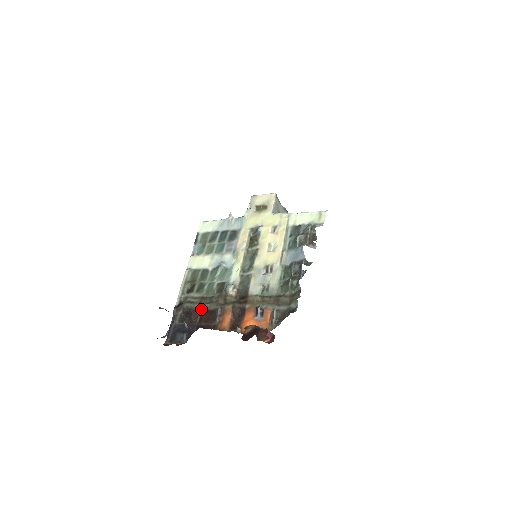
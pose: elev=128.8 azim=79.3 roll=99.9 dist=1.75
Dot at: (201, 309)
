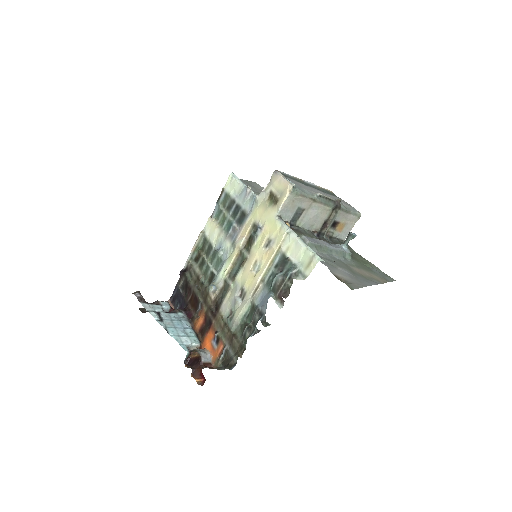
Dot at: (193, 290)
